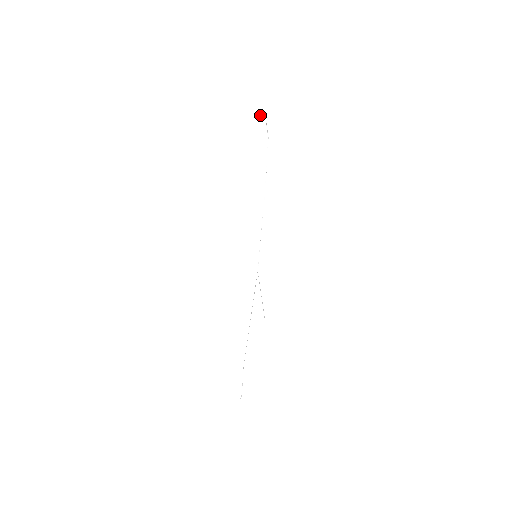
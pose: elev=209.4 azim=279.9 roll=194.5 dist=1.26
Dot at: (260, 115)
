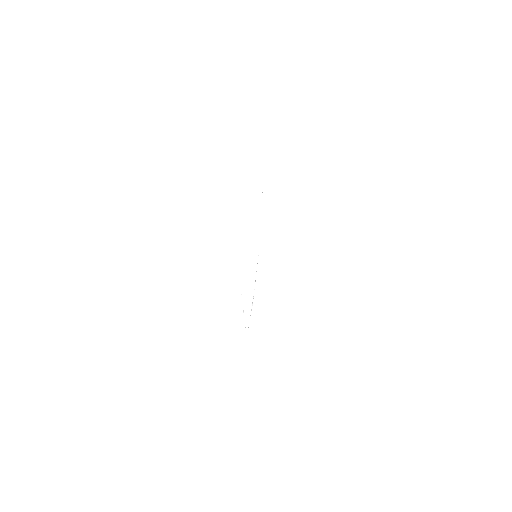
Dot at: occluded
